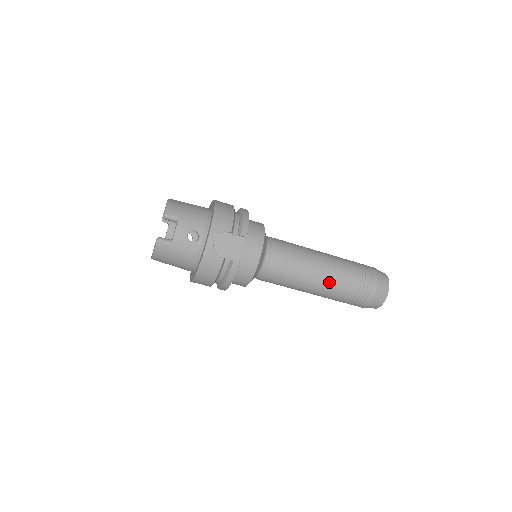
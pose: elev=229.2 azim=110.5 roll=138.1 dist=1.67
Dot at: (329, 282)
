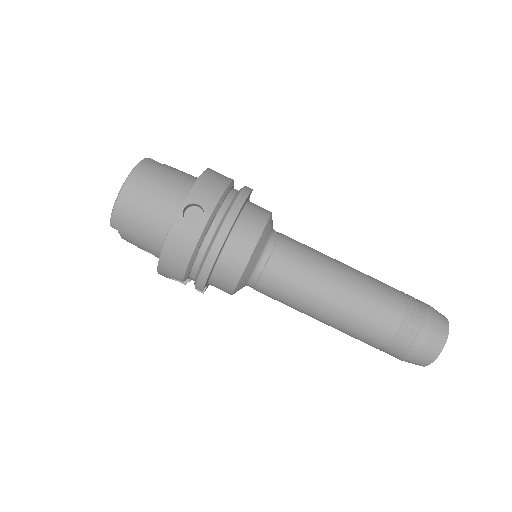
Dot at: (363, 273)
